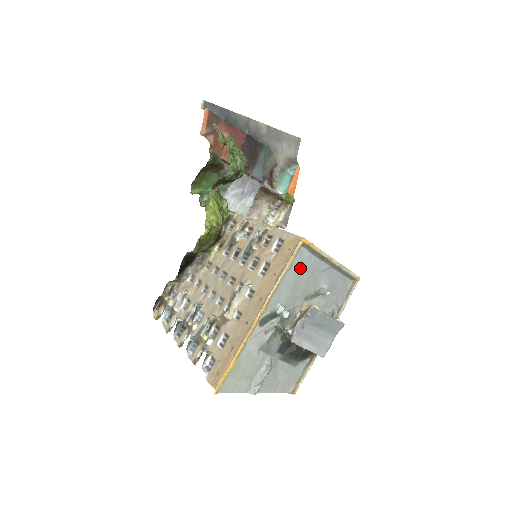
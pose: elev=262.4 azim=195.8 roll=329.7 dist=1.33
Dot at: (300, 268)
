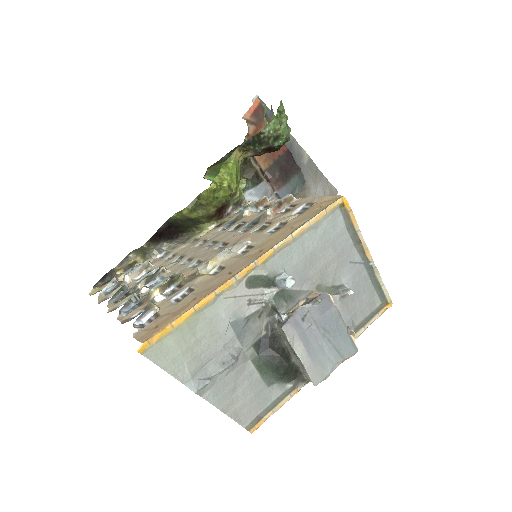
Dot at: (326, 237)
